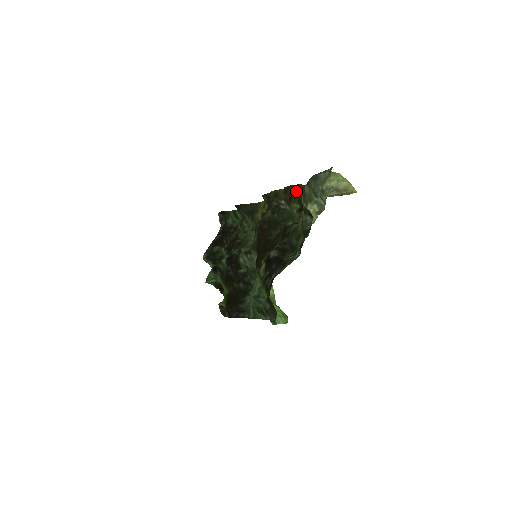
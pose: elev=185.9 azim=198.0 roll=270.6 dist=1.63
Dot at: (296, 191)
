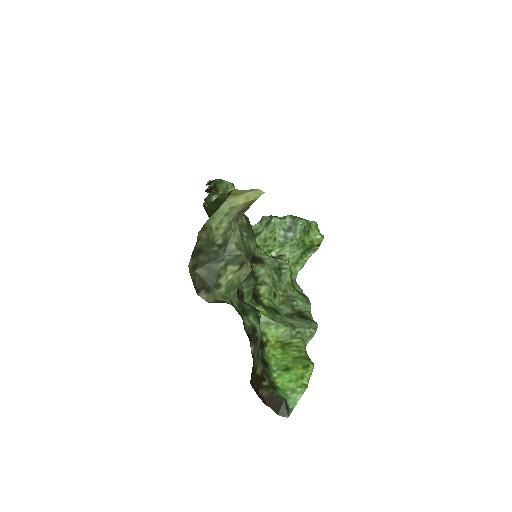
Dot at: occluded
